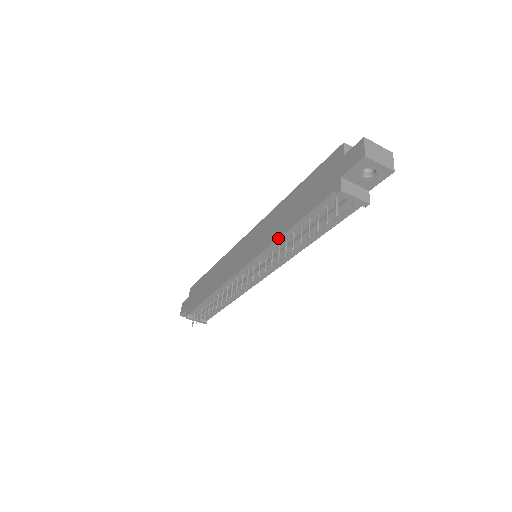
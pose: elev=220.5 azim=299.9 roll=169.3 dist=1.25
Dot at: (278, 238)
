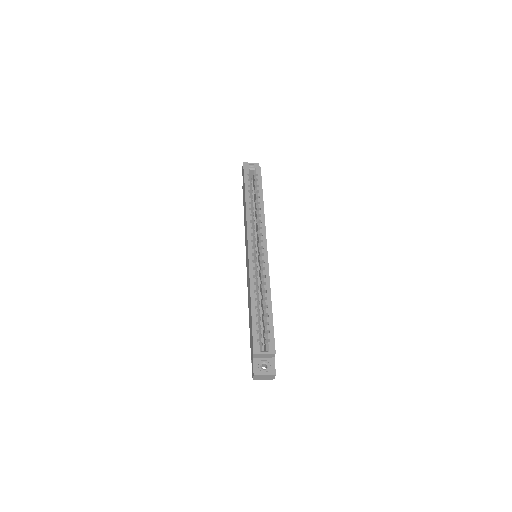
Dot at: (248, 303)
